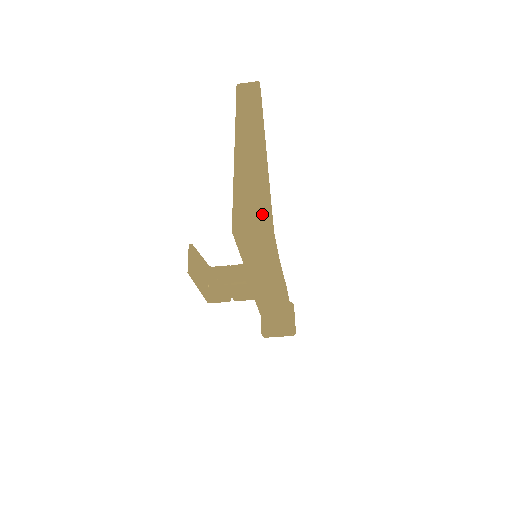
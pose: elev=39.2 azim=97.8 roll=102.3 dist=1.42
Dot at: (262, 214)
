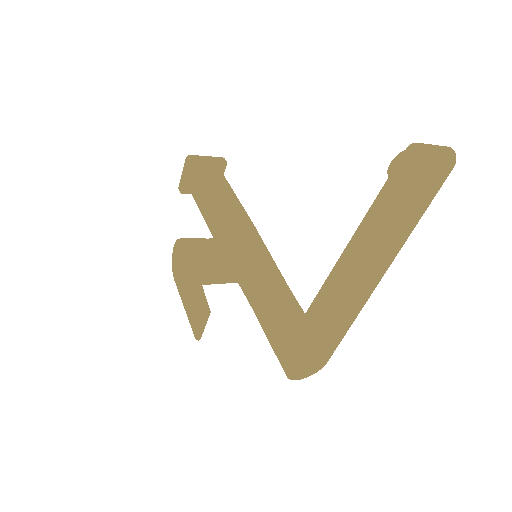
Dot at: (325, 355)
